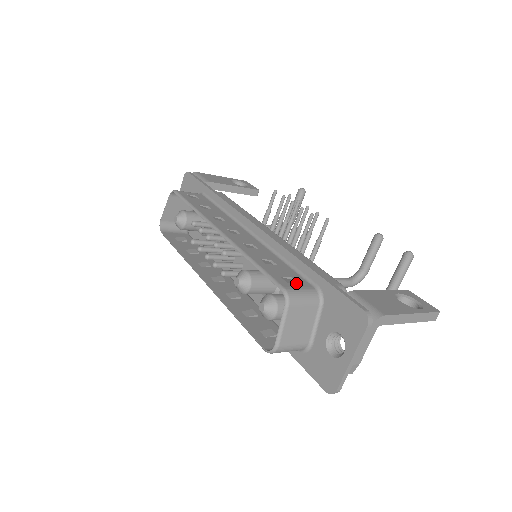
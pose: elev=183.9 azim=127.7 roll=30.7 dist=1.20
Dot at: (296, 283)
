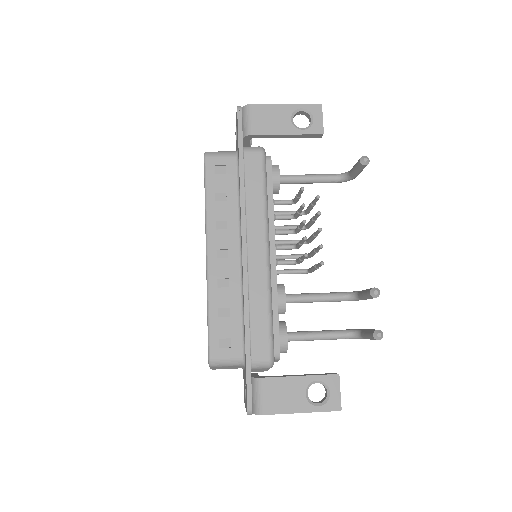
Dot at: (228, 349)
